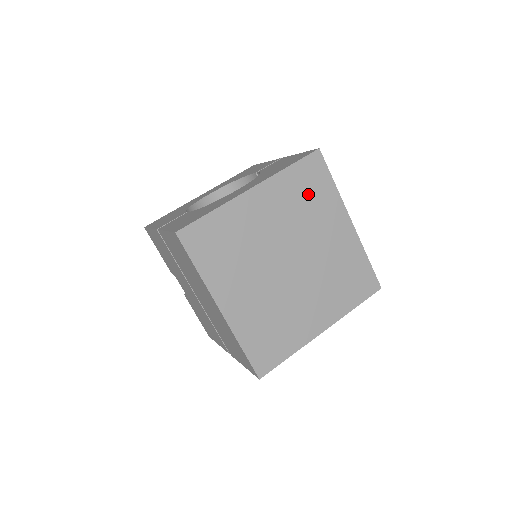
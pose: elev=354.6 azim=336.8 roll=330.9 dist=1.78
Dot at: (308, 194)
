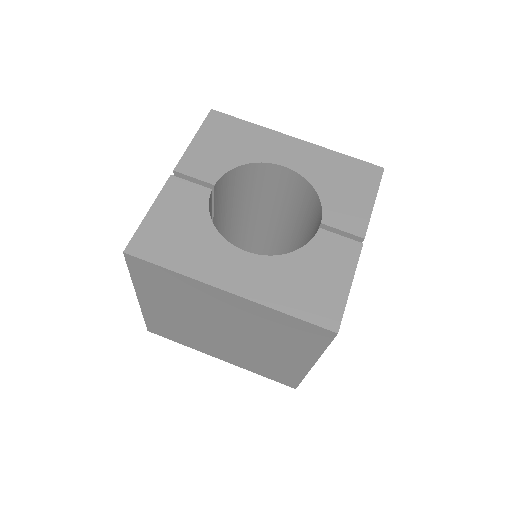
Dot at: (287, 333)
